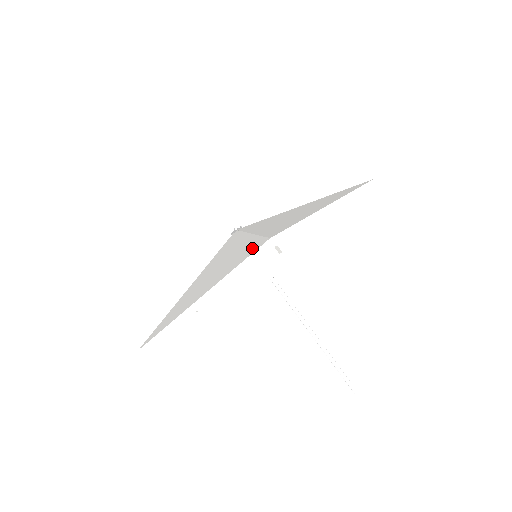
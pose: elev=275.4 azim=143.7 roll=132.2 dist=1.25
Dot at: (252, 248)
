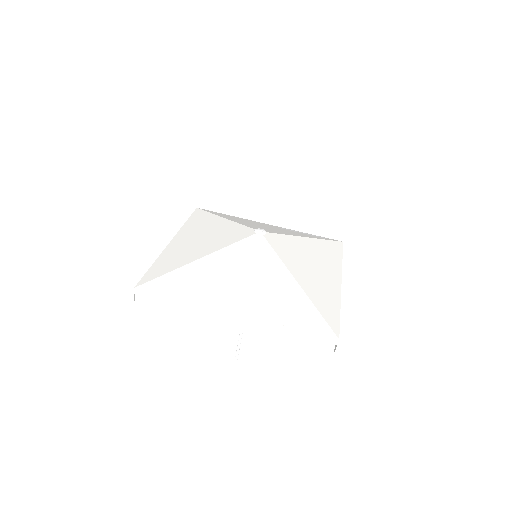
Dot at: (315, 324)
